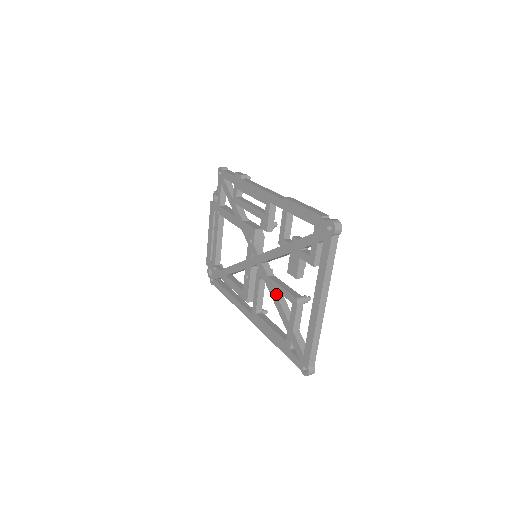
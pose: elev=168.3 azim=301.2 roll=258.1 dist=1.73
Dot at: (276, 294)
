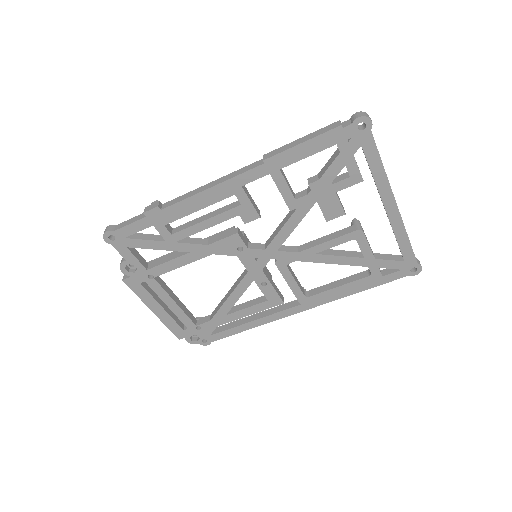
Dot at: (324, 255)
